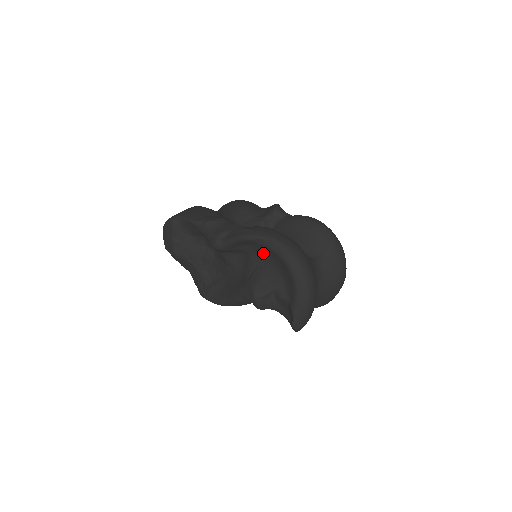
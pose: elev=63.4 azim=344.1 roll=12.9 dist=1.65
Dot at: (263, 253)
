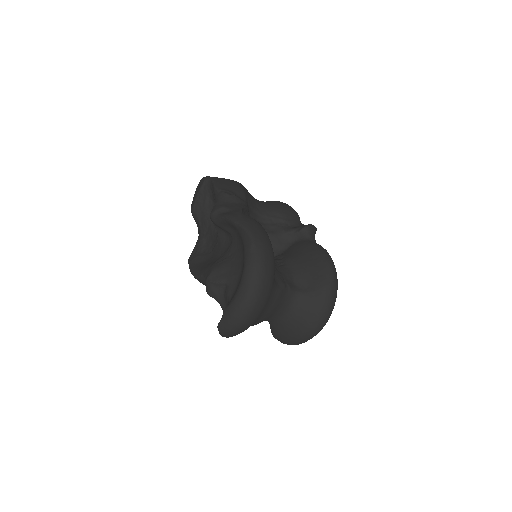
Dot at: (240, 245)
